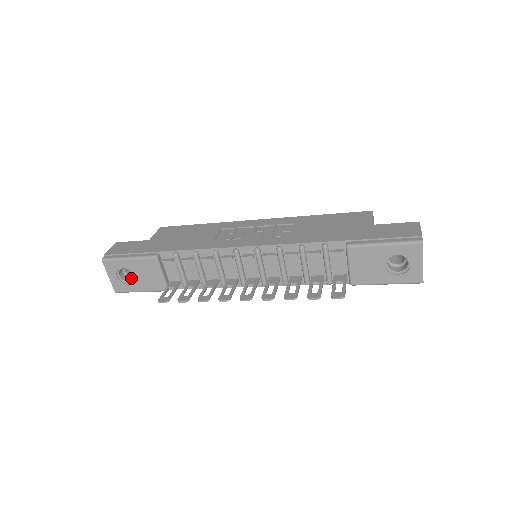
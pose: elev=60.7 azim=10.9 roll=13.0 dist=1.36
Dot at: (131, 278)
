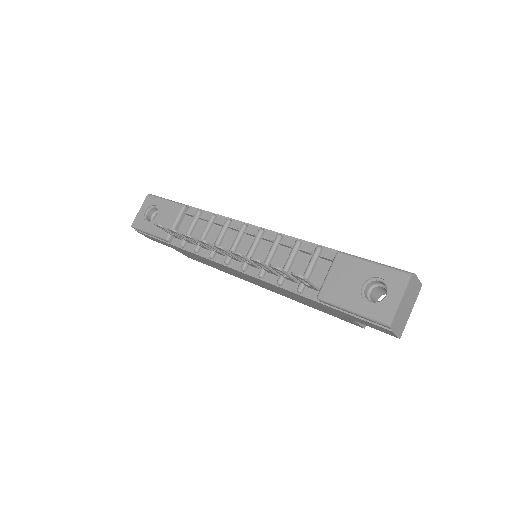
Dot at: occluded
